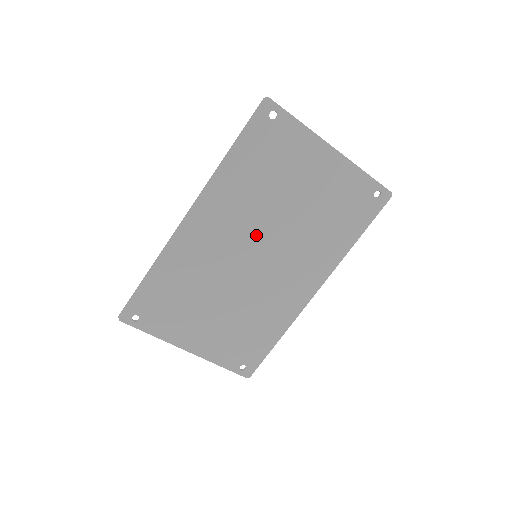
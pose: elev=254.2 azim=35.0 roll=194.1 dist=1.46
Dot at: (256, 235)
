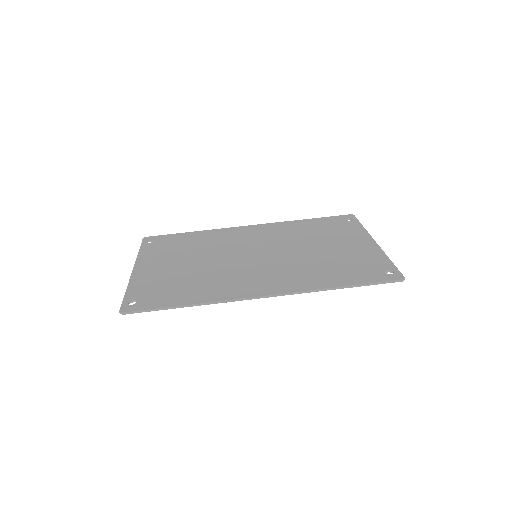
Dot at: (272, 248)
